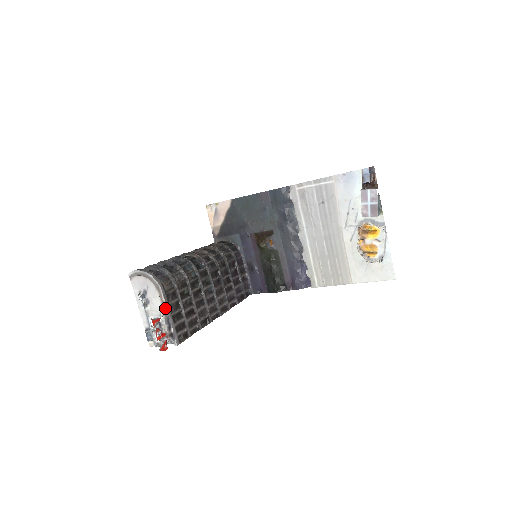
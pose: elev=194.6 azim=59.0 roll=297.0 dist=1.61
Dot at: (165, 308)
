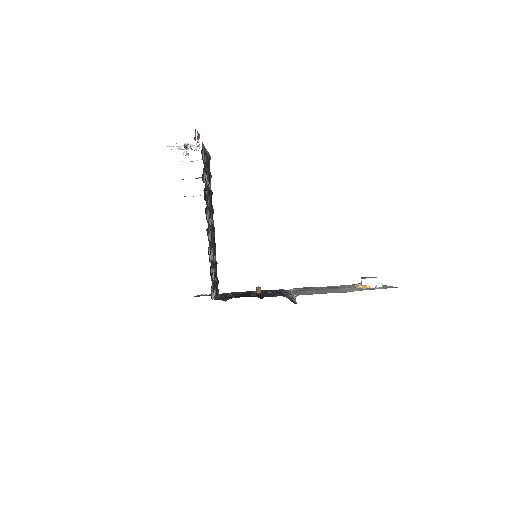
Dot at: occluded
